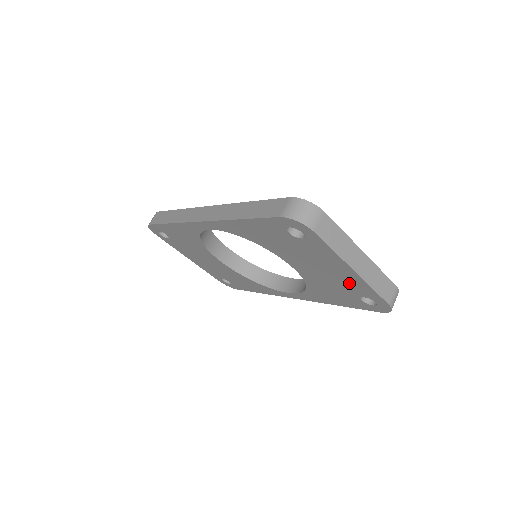
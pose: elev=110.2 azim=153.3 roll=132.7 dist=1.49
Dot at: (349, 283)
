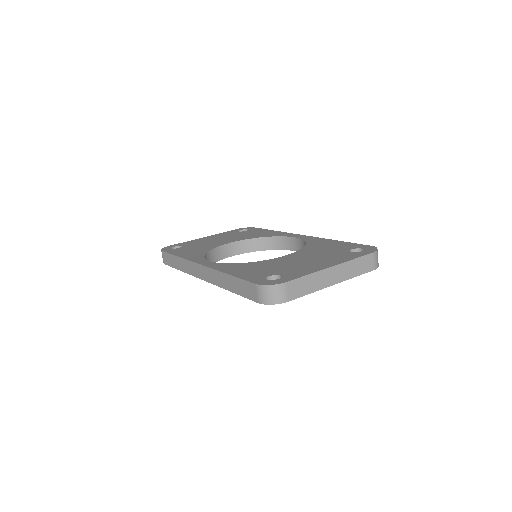
Dot at: occluded
